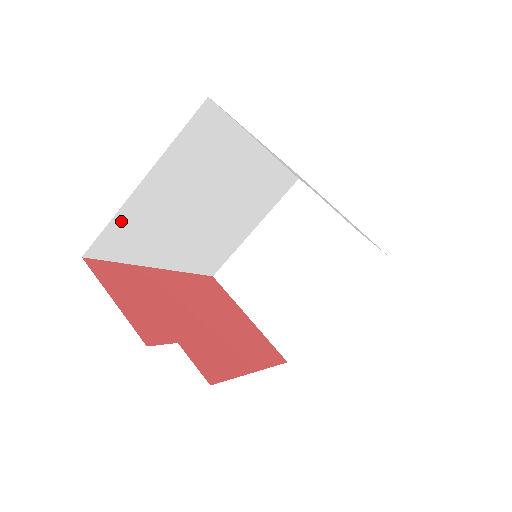
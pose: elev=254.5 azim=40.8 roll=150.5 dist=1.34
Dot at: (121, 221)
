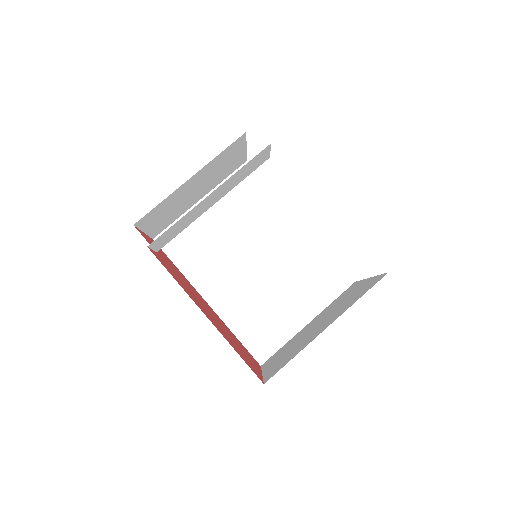
Dot at: occluded
